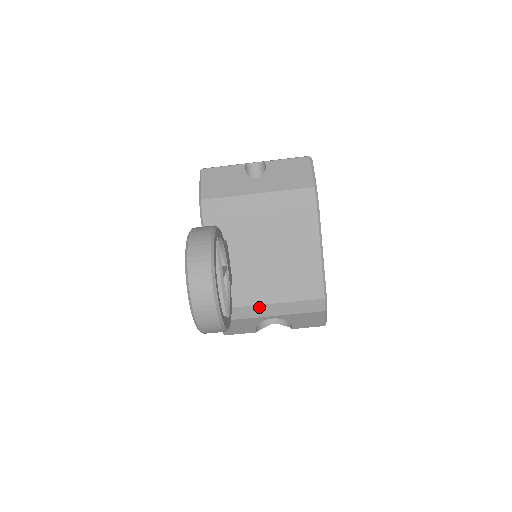
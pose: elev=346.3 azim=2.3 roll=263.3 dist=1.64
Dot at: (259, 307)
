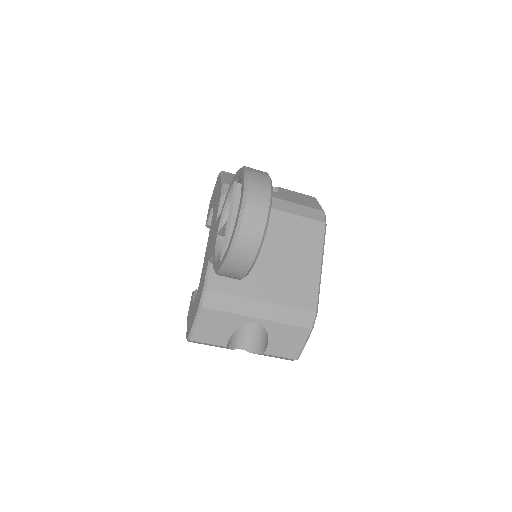
Dot at: (251, 301)
